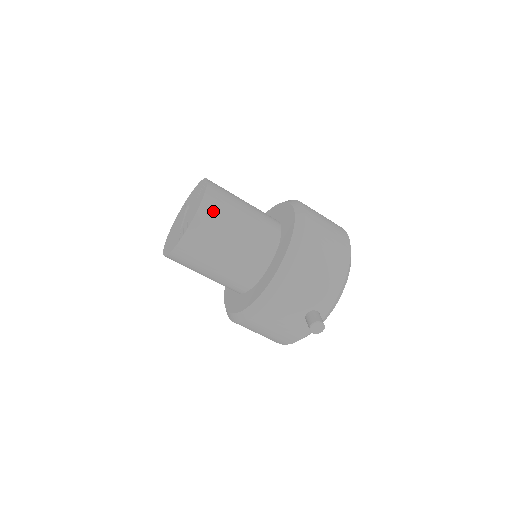
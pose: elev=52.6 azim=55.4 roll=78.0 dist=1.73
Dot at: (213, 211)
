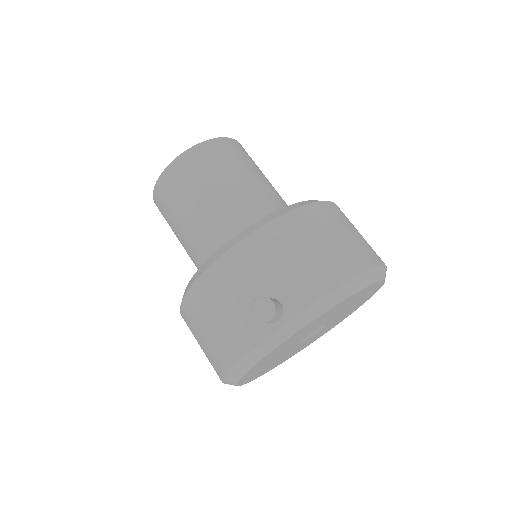
Dot at: (221, 151)
